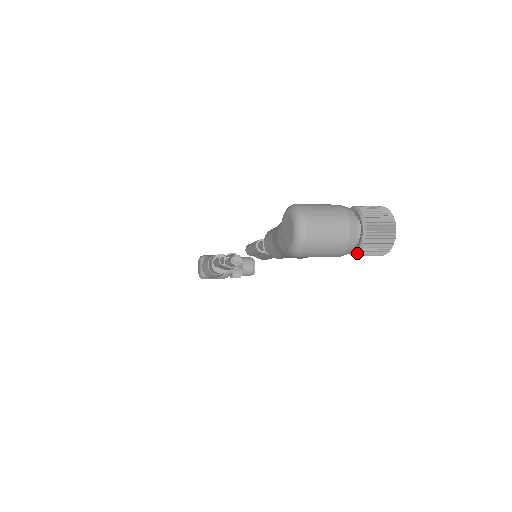
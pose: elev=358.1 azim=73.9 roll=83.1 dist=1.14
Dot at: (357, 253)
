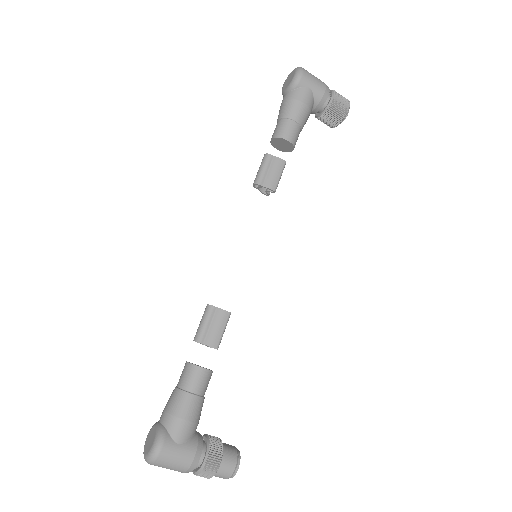
Dot at: (333, 94)
